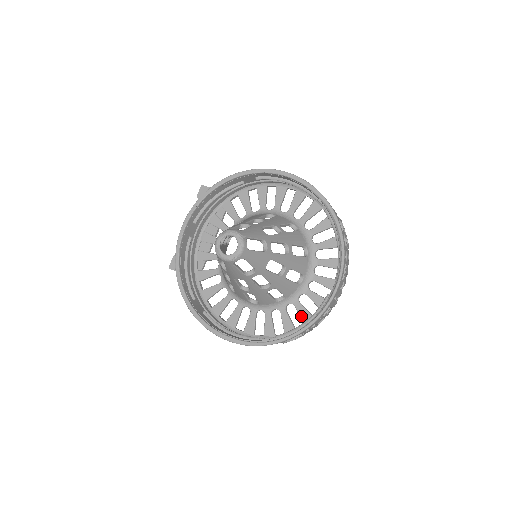
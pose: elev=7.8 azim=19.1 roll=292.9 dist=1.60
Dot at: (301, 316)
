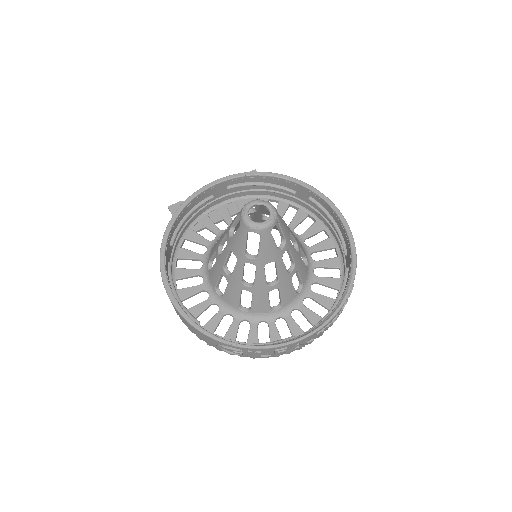
Dot at: (249, 339)
